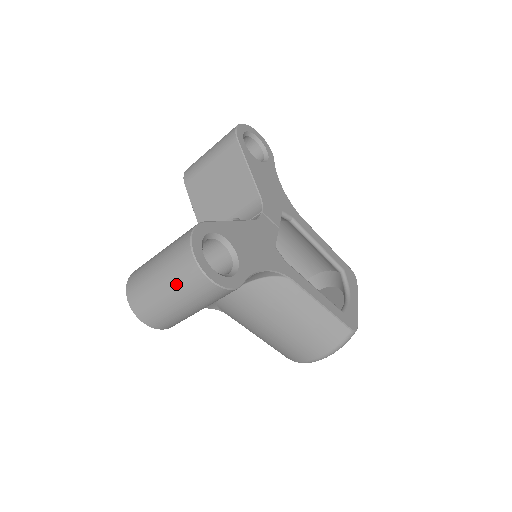
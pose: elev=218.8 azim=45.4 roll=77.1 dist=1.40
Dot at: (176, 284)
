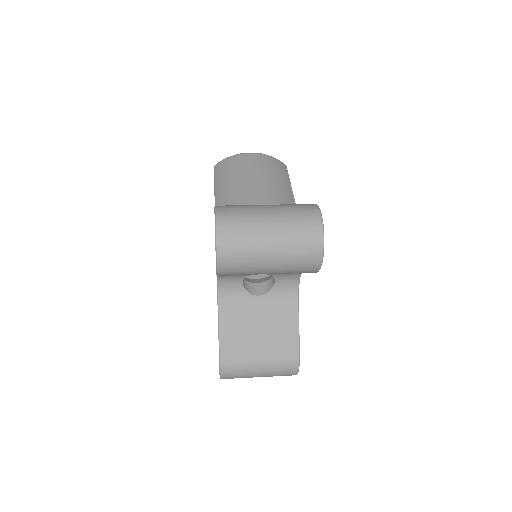
Dot at: occluded
